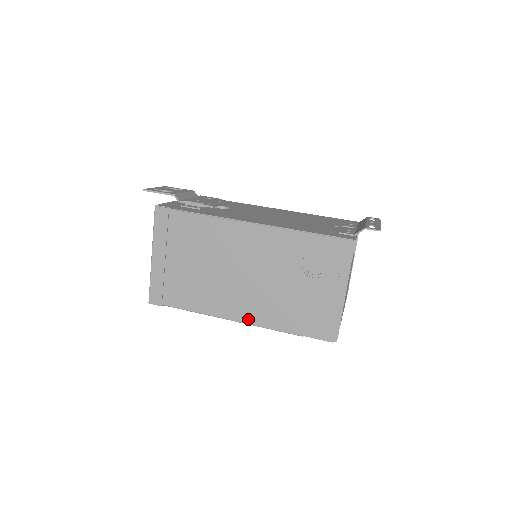
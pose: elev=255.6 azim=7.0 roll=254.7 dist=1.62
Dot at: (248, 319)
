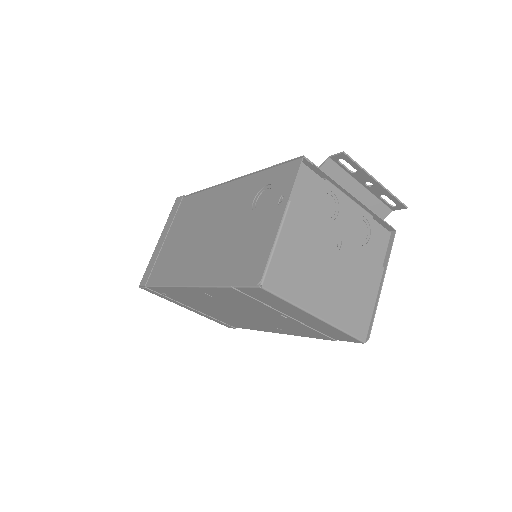
Dot at: (195, 280)
